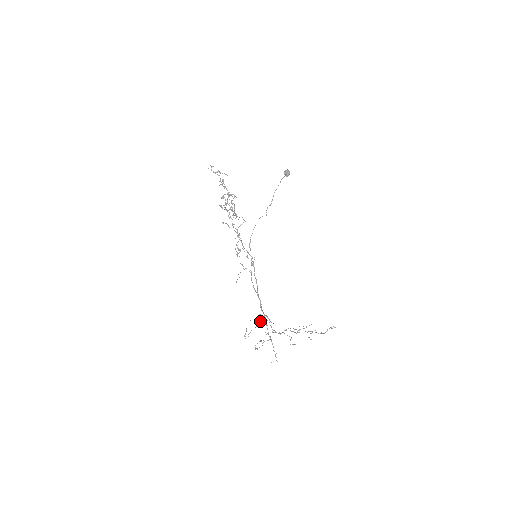
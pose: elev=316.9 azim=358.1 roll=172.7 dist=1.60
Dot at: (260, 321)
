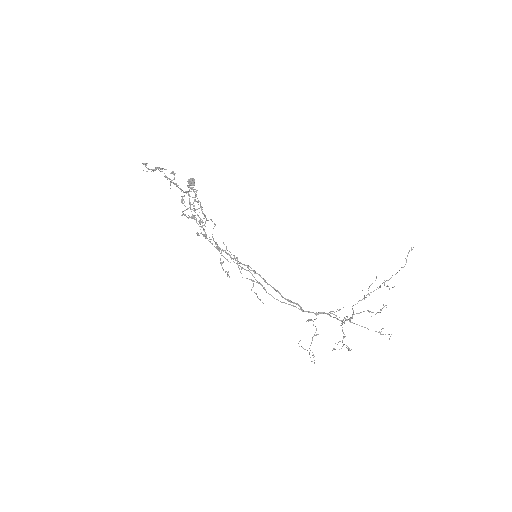
Dot at: occluded
